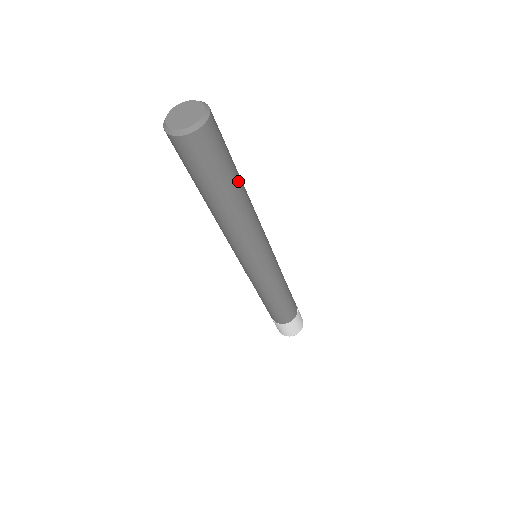
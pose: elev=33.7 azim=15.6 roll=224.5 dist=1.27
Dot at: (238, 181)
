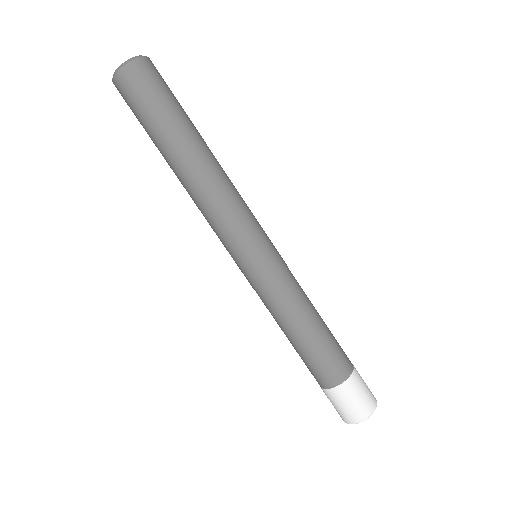
Dot at: (183, 134)
